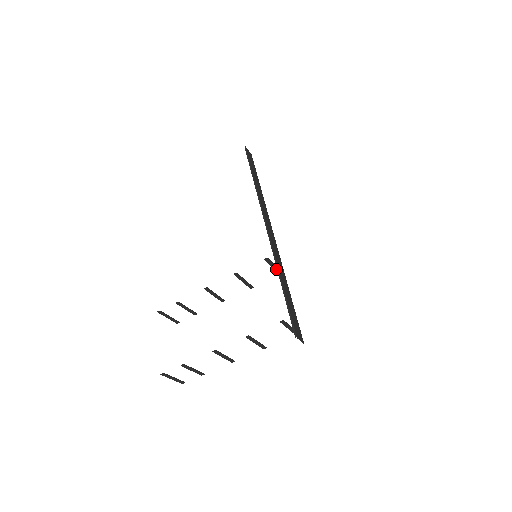
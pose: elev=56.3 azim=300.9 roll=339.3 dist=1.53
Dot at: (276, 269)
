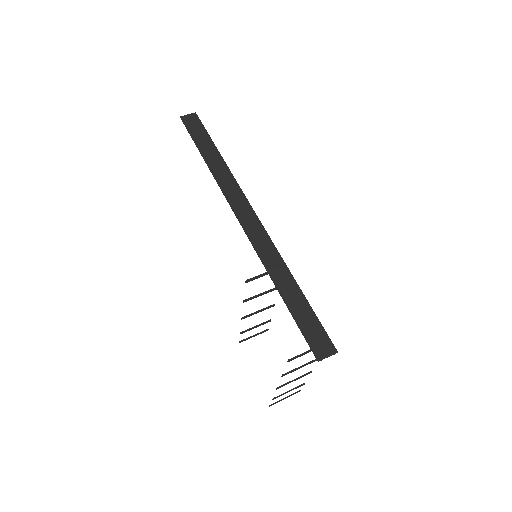
Dot at: (271, 272)
